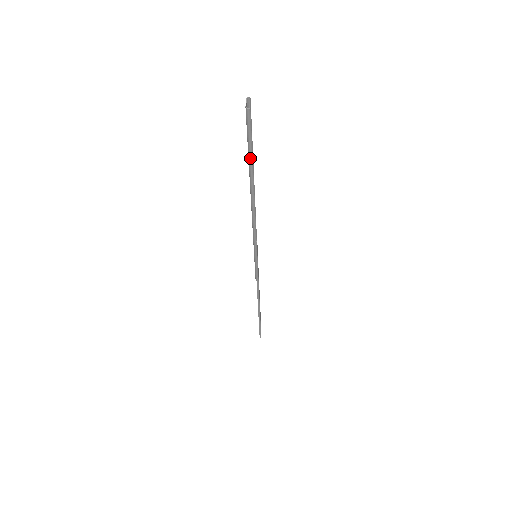
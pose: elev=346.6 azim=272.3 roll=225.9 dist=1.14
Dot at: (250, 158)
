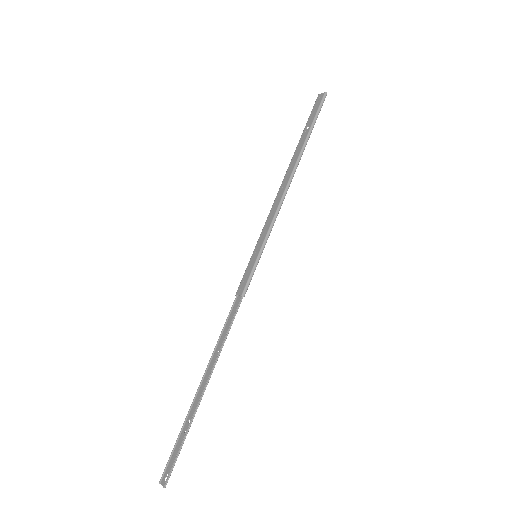
Dot at: (312, 128)
